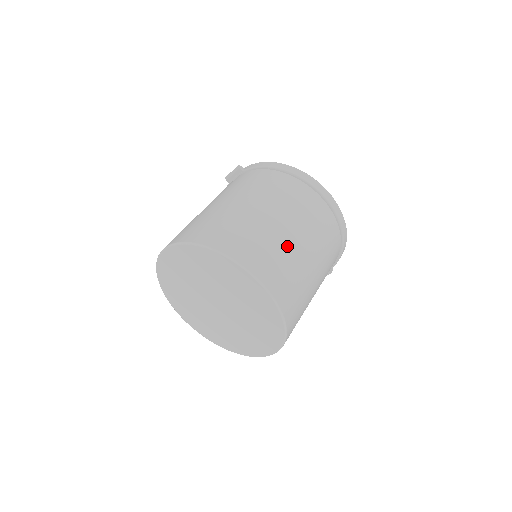
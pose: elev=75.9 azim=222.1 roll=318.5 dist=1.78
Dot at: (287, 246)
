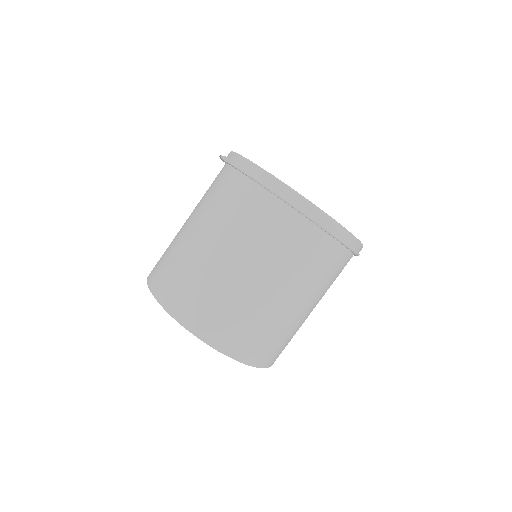
Dot at: (249, 299)
